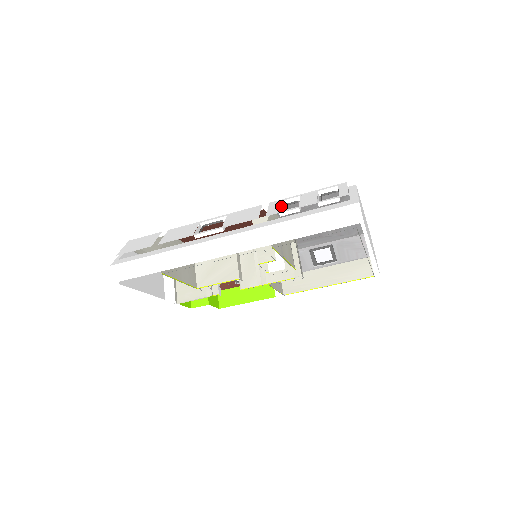
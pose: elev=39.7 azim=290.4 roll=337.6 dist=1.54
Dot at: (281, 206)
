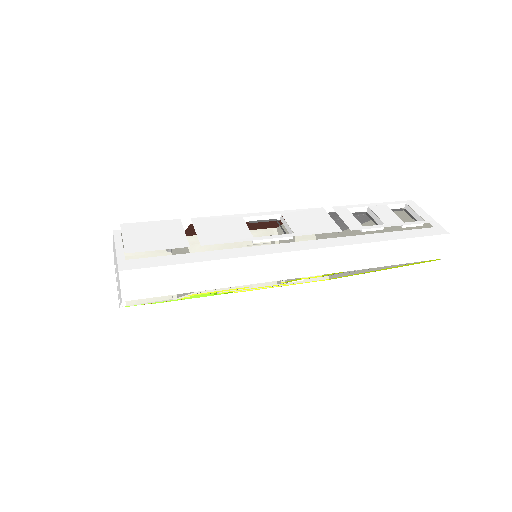
Dot at: (349, 215)
